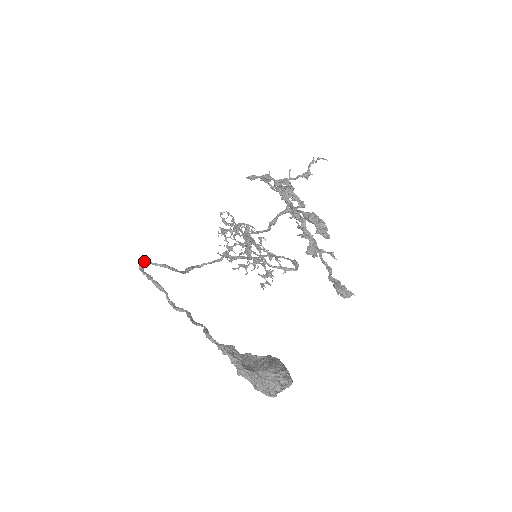
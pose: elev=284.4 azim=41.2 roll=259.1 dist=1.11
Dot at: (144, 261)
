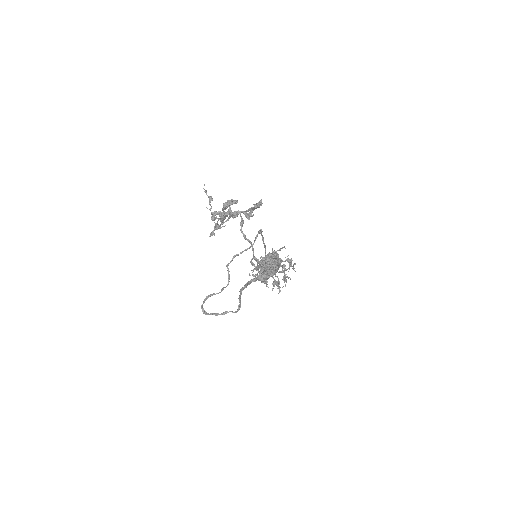
Dot at: (201, 308)
